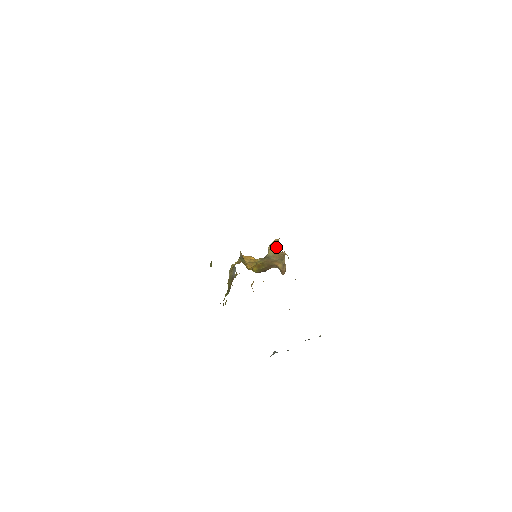
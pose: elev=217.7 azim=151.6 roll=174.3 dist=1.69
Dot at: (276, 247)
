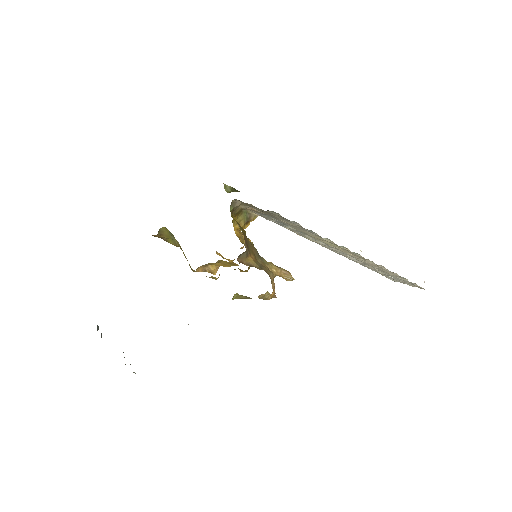
Dot at: (279, 274)
